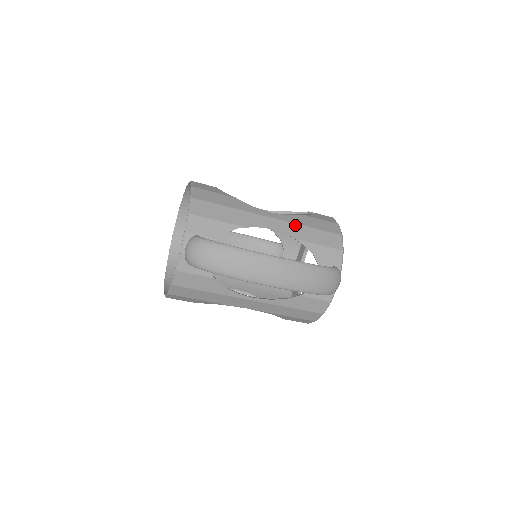
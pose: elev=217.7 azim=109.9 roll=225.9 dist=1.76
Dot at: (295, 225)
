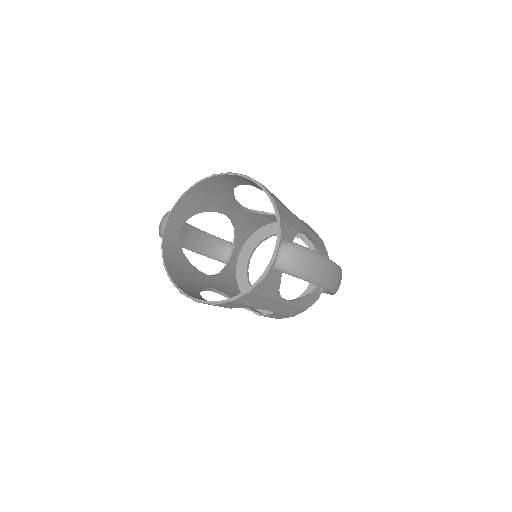
Dot at: (310, 231)
